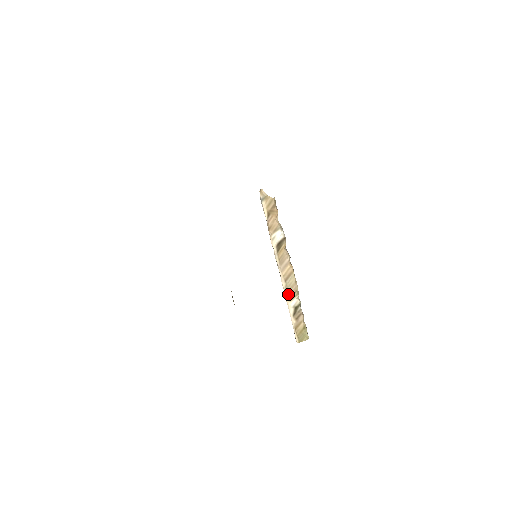
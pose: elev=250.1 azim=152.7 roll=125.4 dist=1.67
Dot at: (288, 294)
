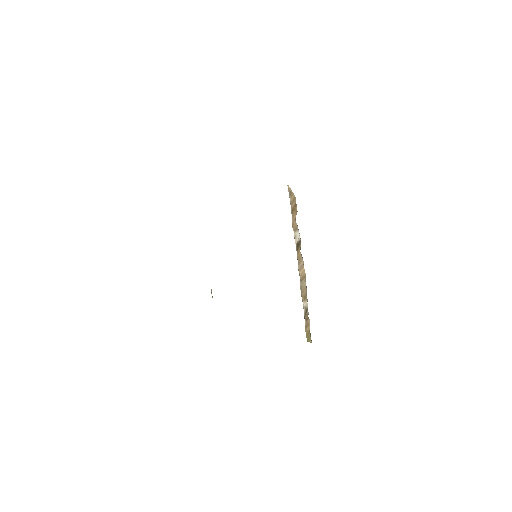
Dot at: (302, 294)
